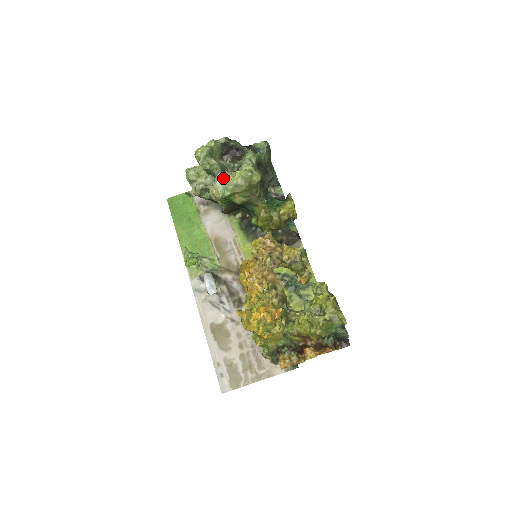
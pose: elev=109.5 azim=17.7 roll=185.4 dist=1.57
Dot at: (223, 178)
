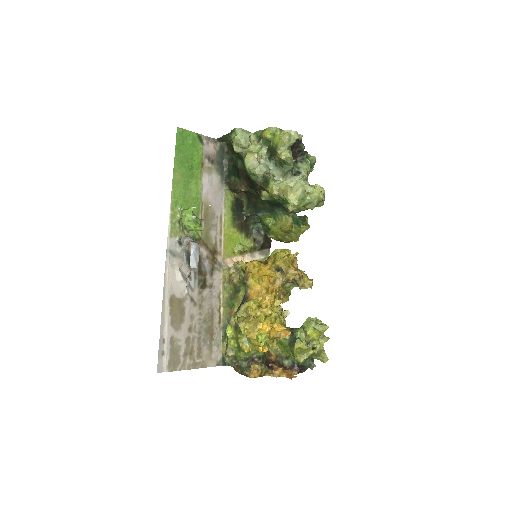
Dot at: (304, 187)
